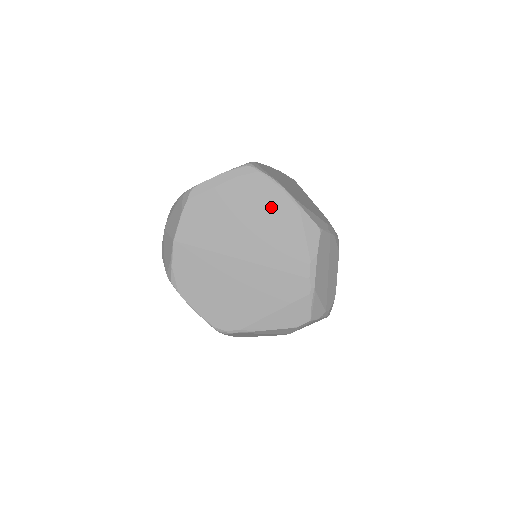
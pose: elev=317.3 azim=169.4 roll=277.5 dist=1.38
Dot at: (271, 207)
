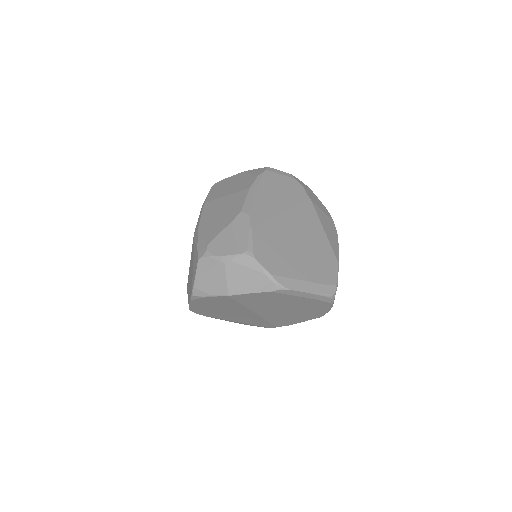
Dot at: (310, 312)
